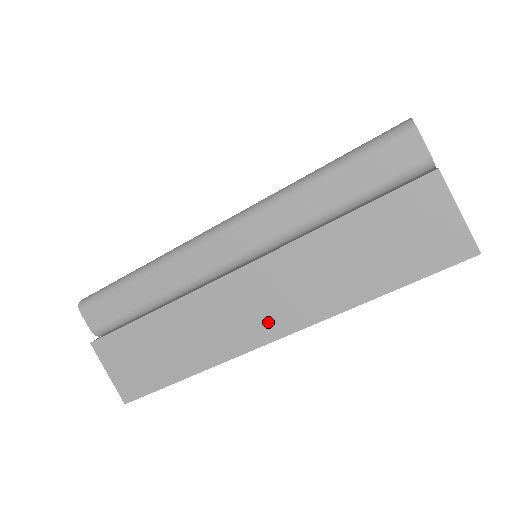
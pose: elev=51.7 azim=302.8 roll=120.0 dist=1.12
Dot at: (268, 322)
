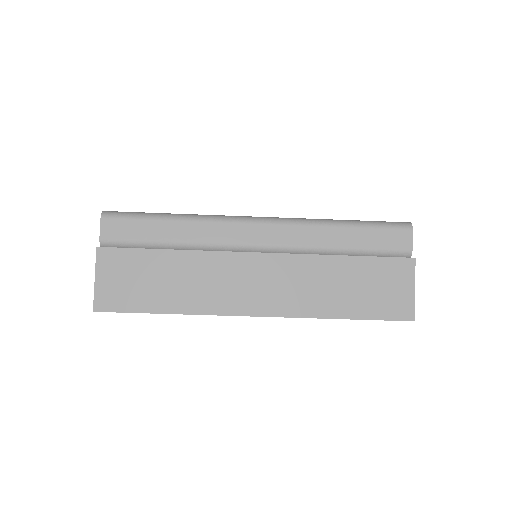
Dot at: (258, 300)
